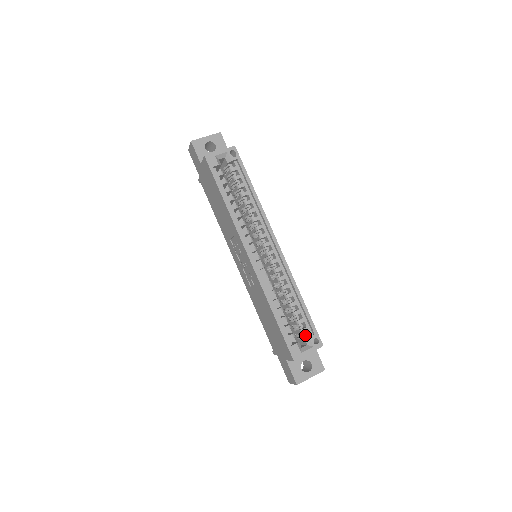
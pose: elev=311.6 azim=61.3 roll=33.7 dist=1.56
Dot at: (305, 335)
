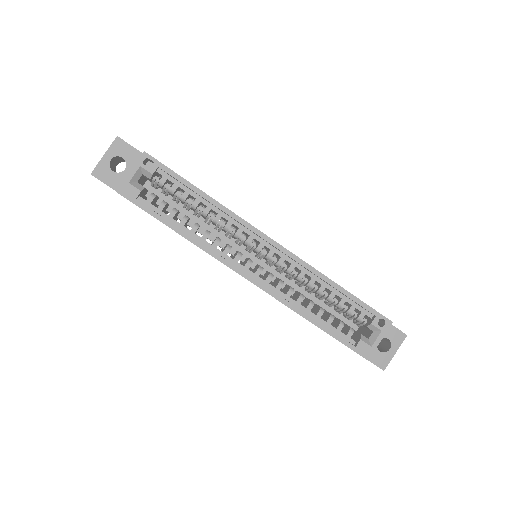
Dot at: (365, 321)
